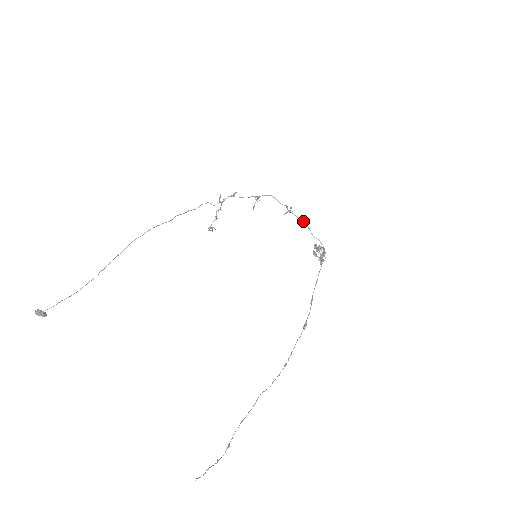
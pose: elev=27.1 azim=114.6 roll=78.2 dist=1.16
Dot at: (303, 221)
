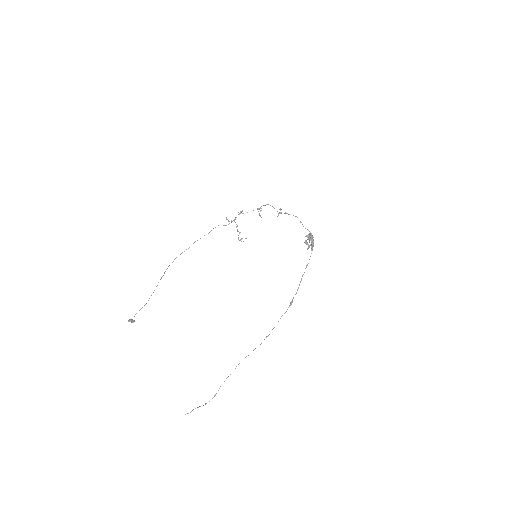
Dot at: occluded
